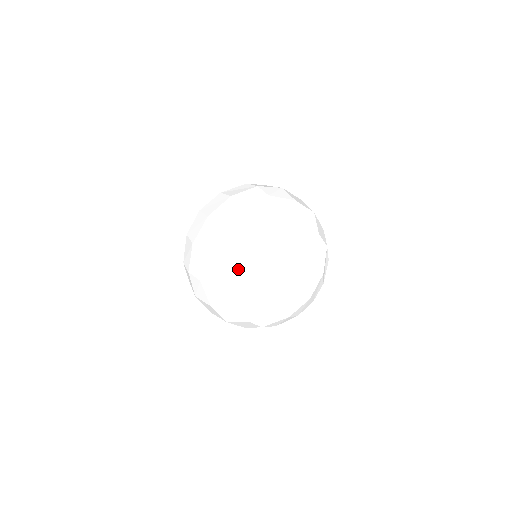
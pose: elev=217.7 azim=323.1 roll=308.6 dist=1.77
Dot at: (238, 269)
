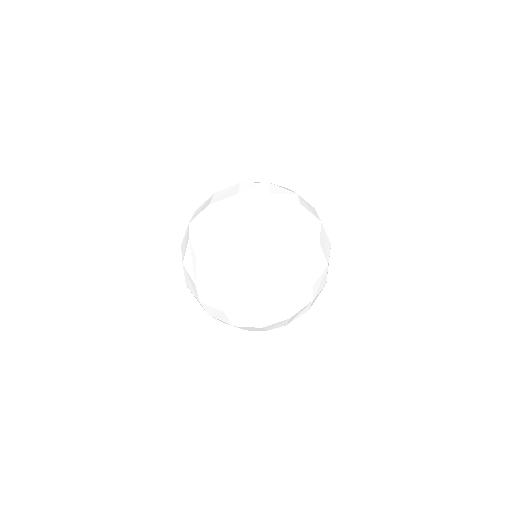
Dot at: (301, 220)
